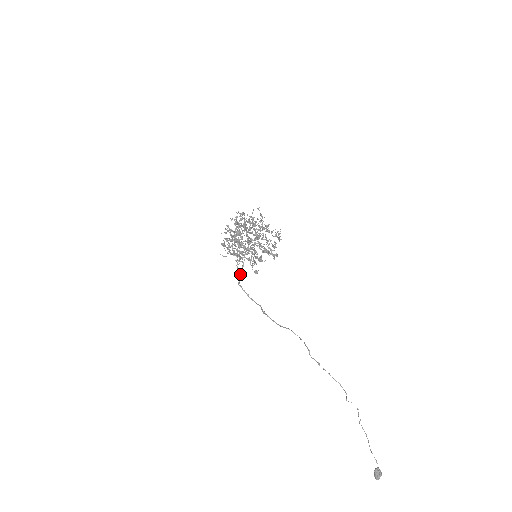
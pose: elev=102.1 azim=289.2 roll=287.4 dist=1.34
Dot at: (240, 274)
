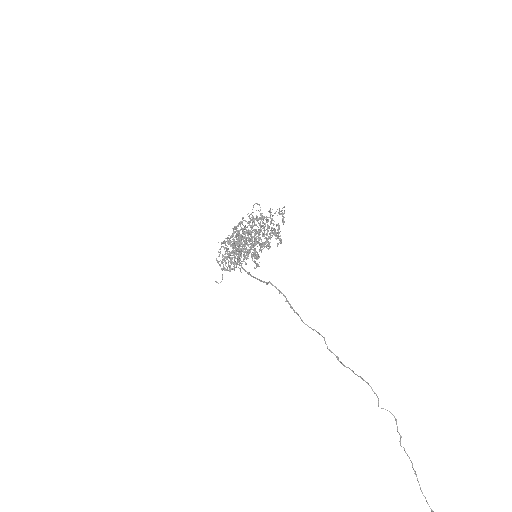
Dot at: occluded
